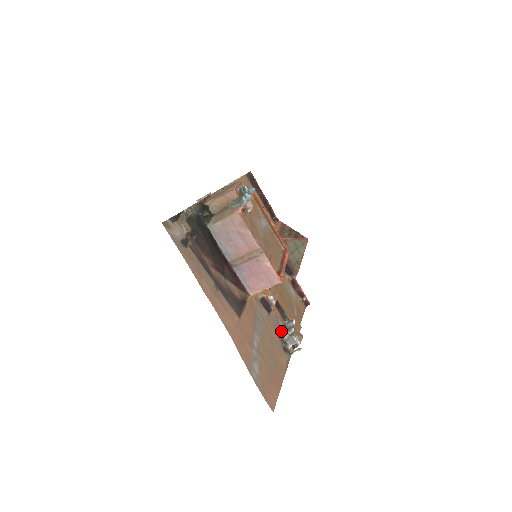
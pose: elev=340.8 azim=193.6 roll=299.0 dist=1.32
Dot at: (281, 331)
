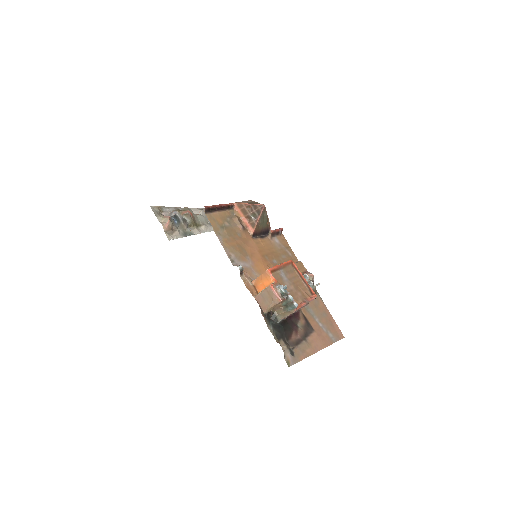
Dot at: occluded
